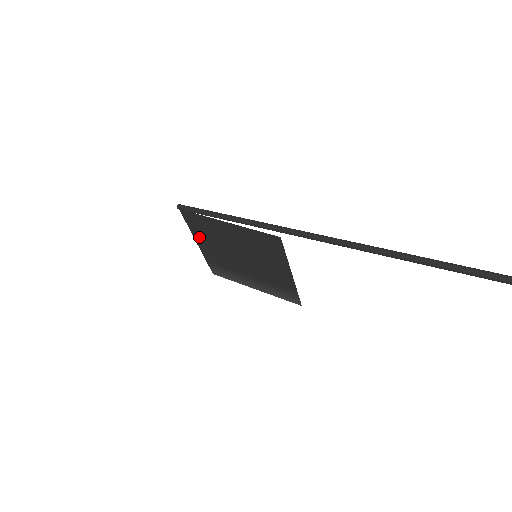
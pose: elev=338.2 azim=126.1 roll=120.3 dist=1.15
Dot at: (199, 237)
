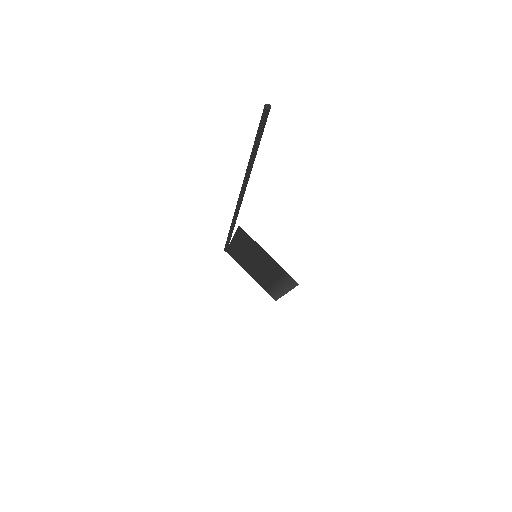
Dot at: (245, 268)
